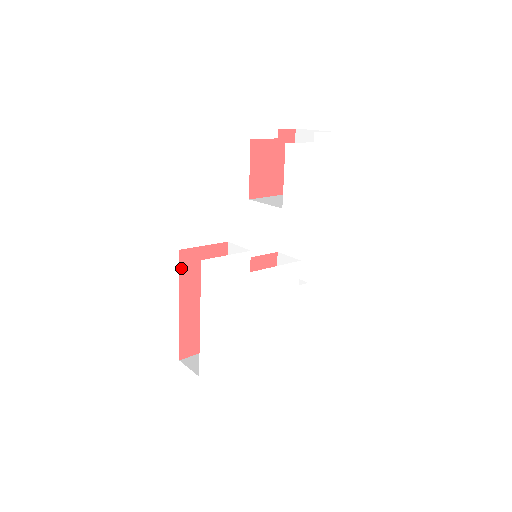
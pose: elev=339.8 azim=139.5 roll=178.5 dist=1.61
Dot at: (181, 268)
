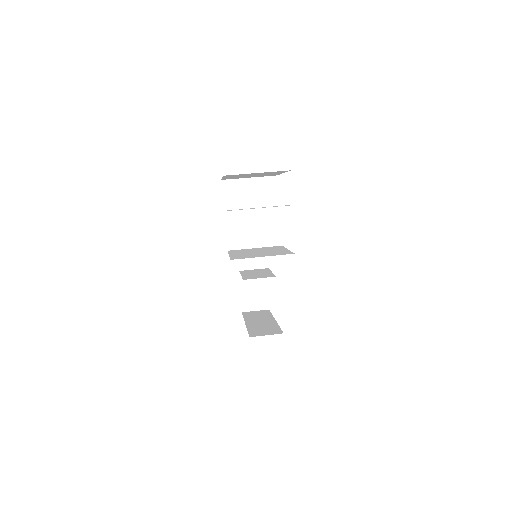
Dot at: occluded
